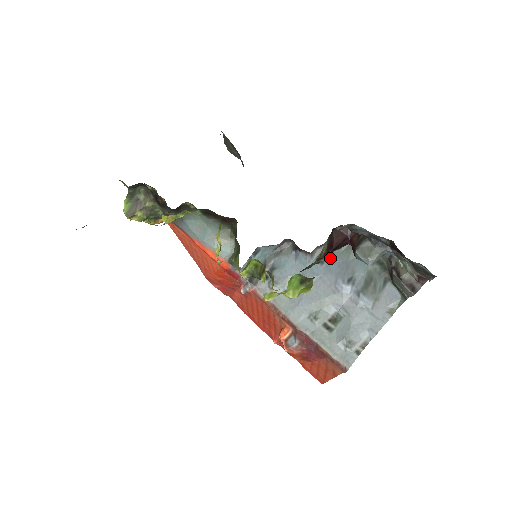
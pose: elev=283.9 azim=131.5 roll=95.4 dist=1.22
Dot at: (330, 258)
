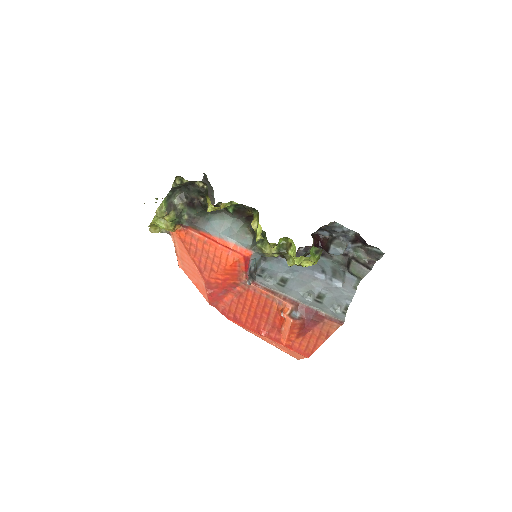
Dot at: occluded
